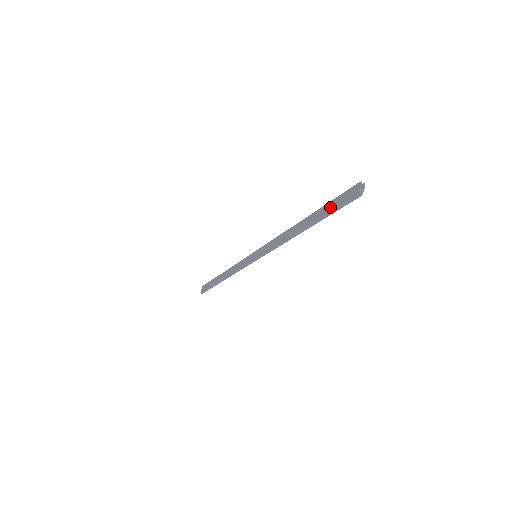
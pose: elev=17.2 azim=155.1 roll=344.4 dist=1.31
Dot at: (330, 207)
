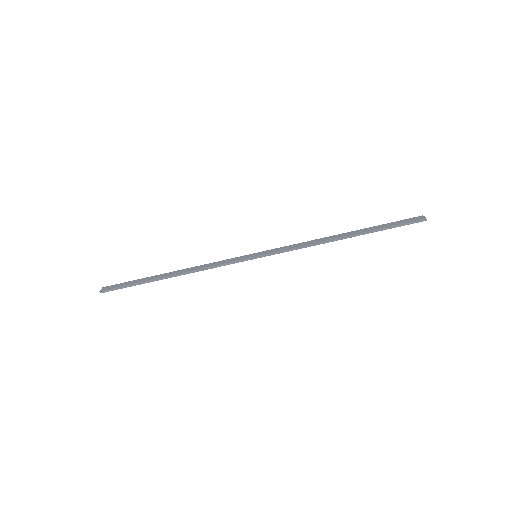
Dot at: (389, 224)
